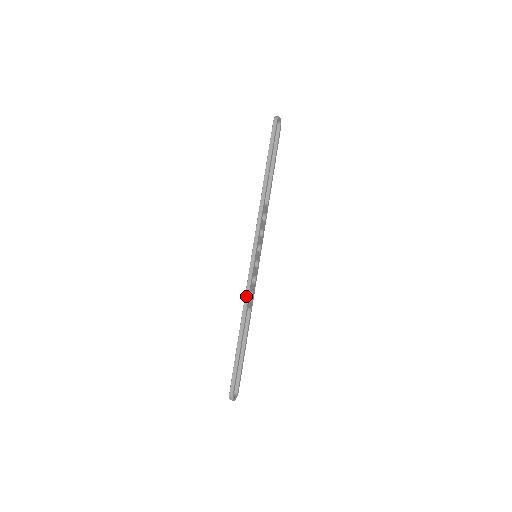
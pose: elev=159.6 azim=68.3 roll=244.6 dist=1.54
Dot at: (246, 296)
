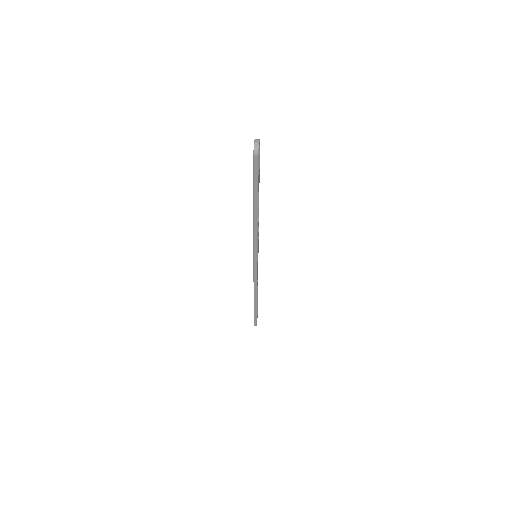
Dot at: (255, 285)
